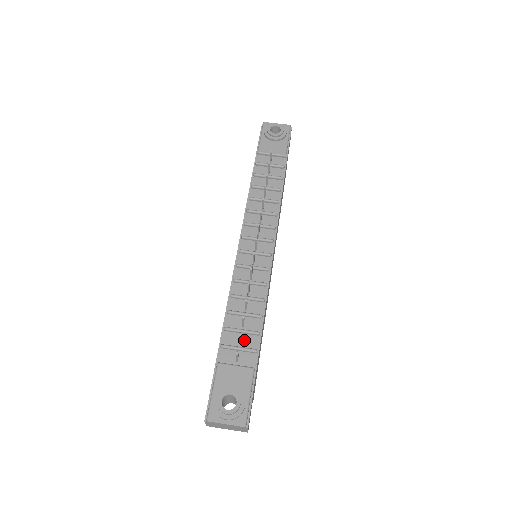
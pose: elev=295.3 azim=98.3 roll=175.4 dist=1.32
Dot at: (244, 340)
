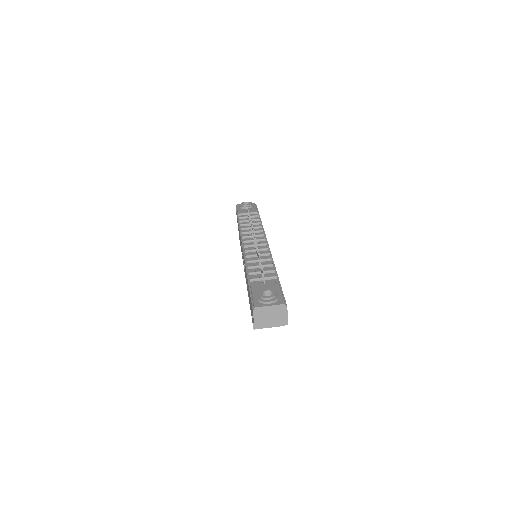
Dot at: (265, 276)
